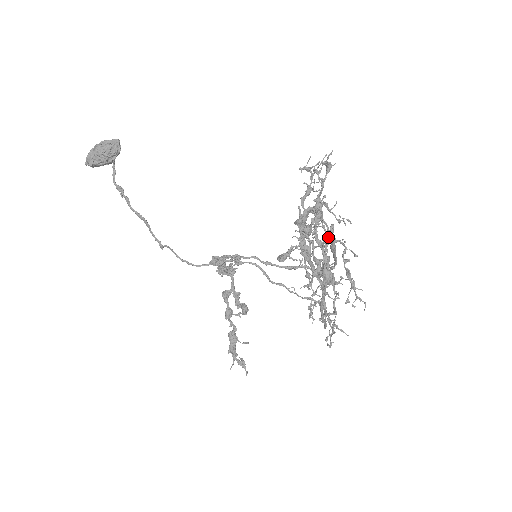
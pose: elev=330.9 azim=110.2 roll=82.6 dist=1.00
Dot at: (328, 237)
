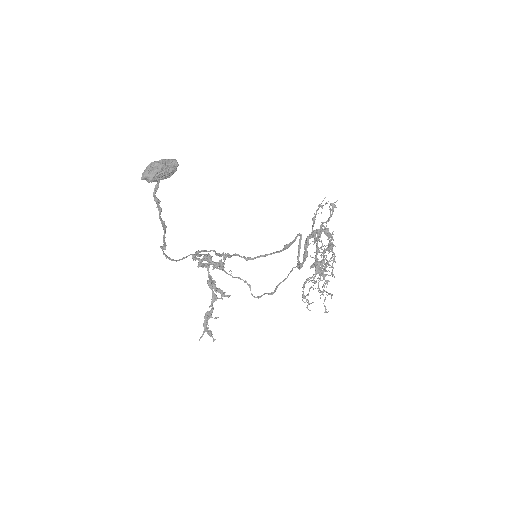
Dot at: occluded
